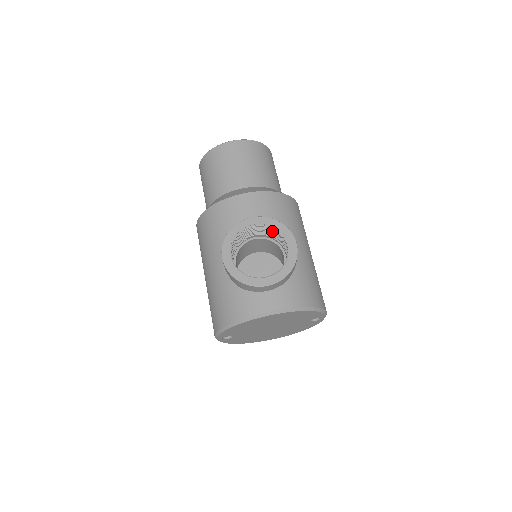
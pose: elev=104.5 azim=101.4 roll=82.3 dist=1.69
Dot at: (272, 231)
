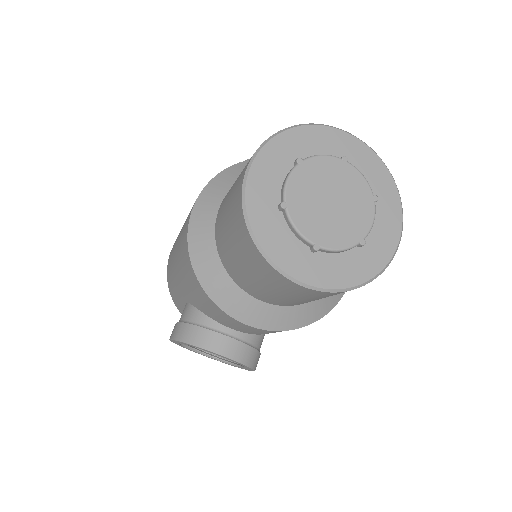
Dot at: occluded
